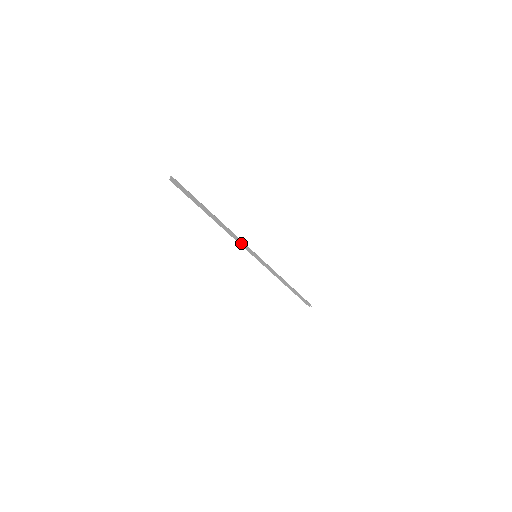
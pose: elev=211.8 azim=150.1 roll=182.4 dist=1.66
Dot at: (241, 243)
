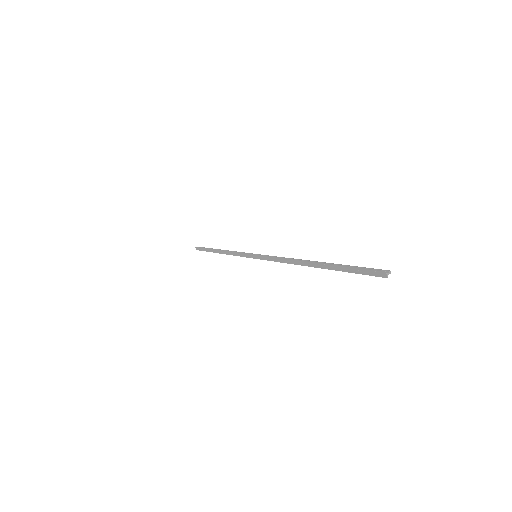
Dot at: (274, 258)
